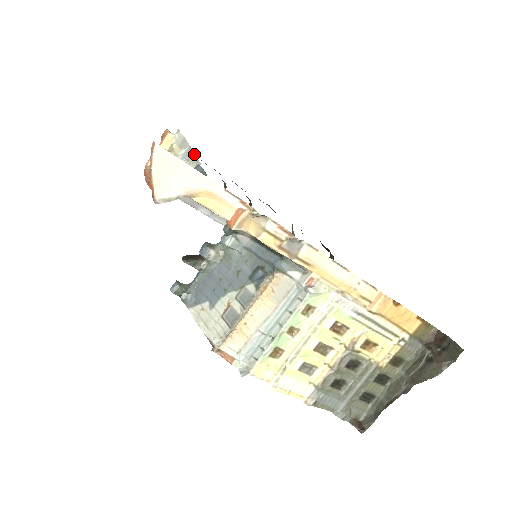
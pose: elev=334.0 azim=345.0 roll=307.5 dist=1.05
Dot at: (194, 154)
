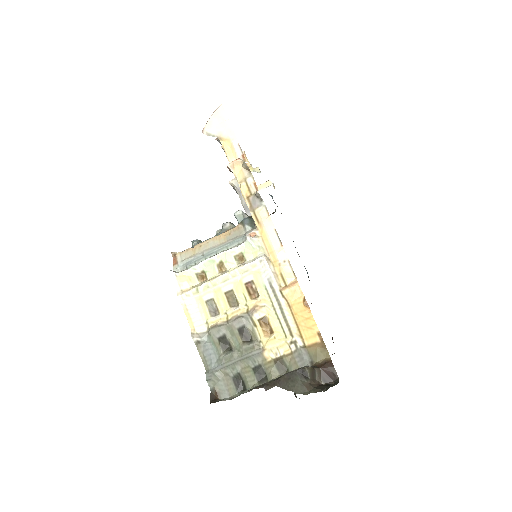
Dot at: occluded
